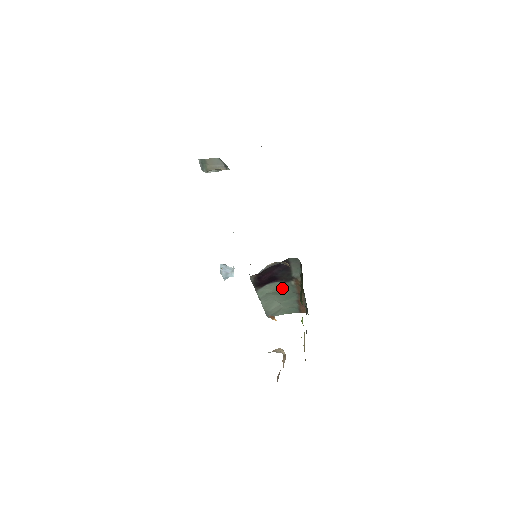
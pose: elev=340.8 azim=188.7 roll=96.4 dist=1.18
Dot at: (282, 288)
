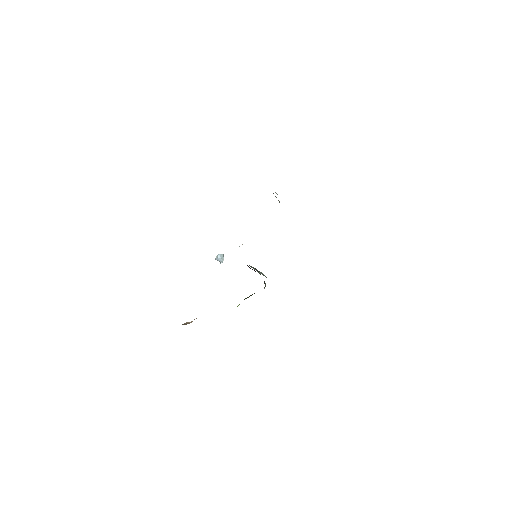
Dot at: occluded
